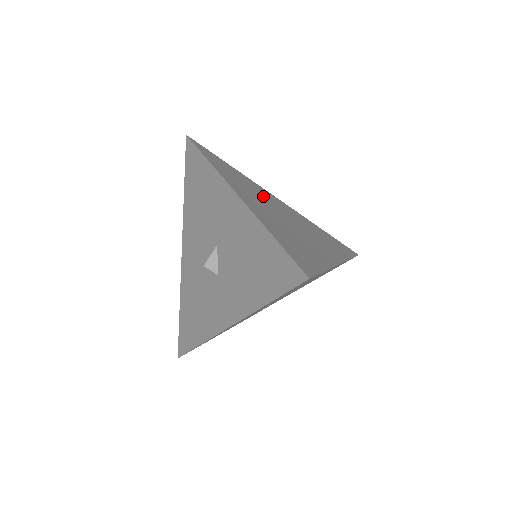
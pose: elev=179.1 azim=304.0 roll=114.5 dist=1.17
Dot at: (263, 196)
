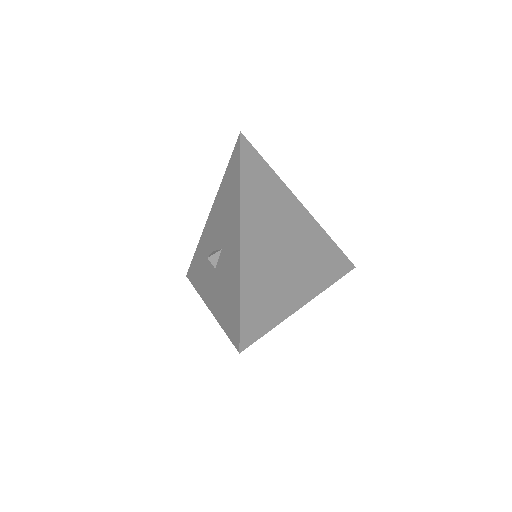
Dot at: (280, 216)
